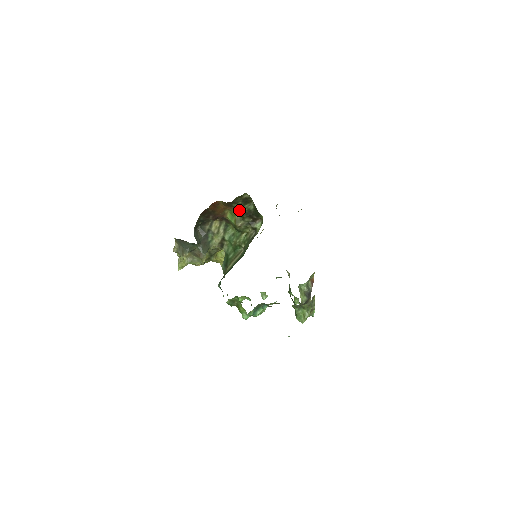
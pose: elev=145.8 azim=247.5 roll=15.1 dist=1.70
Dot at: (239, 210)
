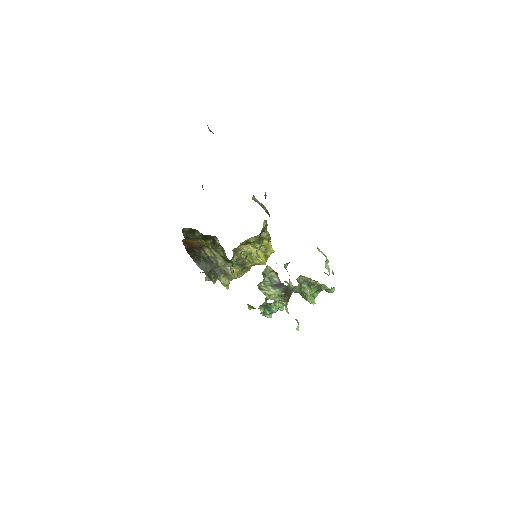
Dot at: (198, 239)
